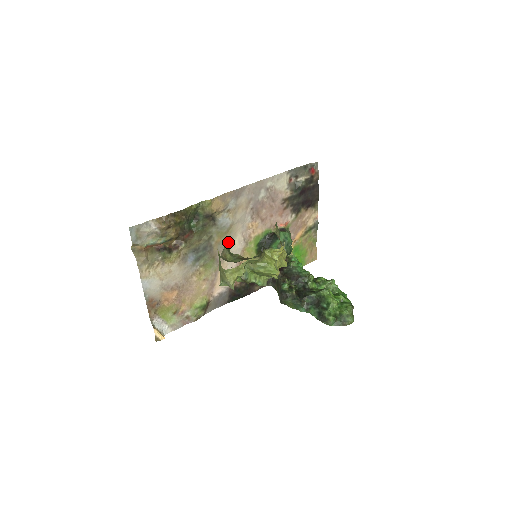
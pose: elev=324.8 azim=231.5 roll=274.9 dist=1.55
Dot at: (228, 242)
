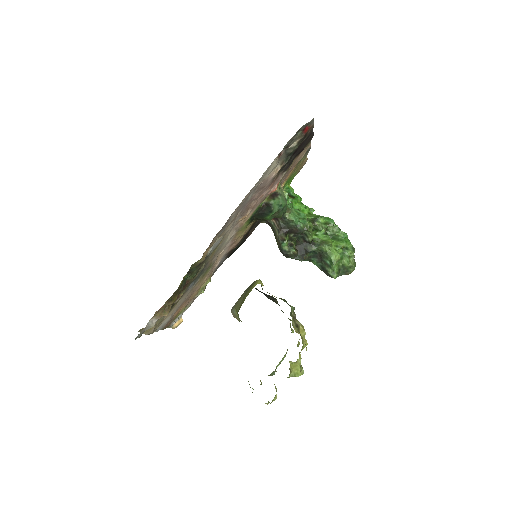
Dot at: (221, 246)
